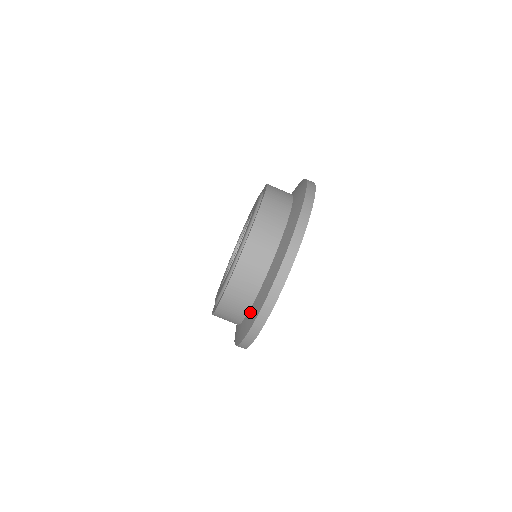
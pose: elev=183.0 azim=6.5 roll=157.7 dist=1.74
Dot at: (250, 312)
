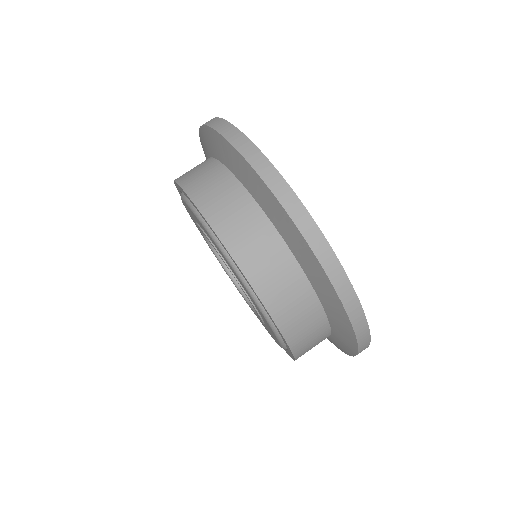
Dot at: occluded
